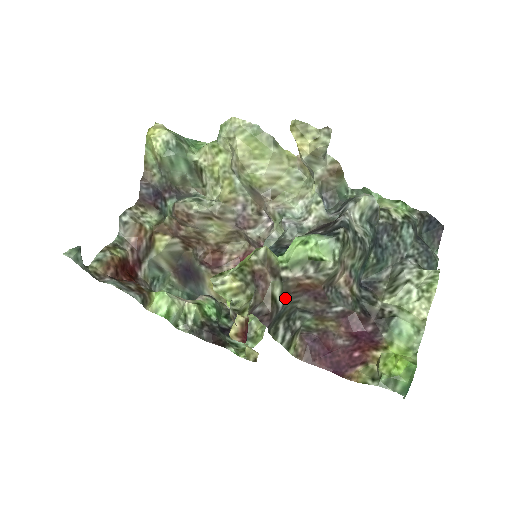
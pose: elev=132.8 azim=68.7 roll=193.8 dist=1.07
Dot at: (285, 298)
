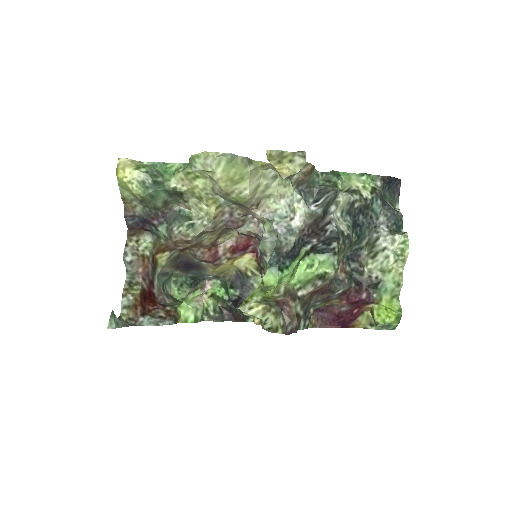
Dot at: (304, 308)
